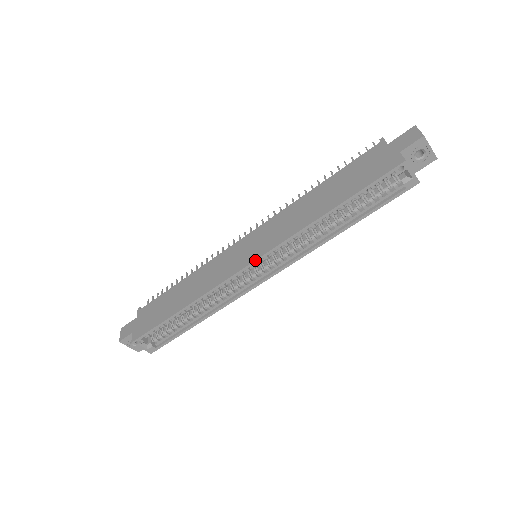
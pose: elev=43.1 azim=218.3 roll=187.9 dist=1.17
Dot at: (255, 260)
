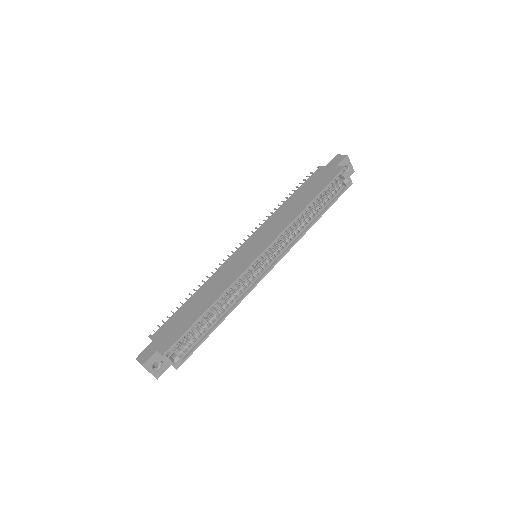
Dot at: (266, 248)
